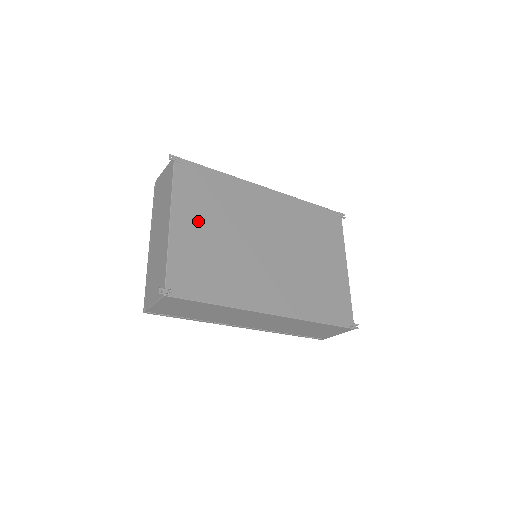
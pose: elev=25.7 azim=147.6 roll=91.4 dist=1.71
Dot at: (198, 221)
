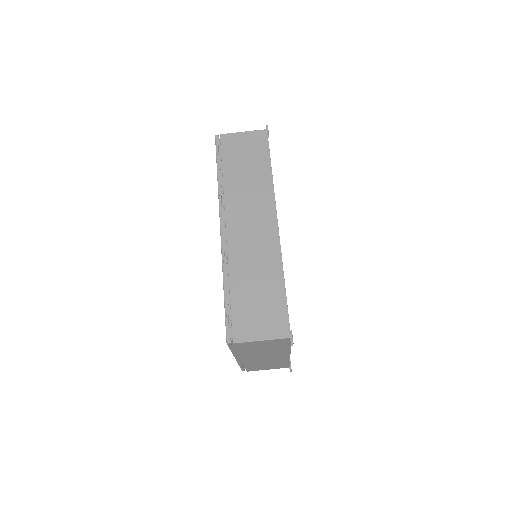
Dot at: occluded
